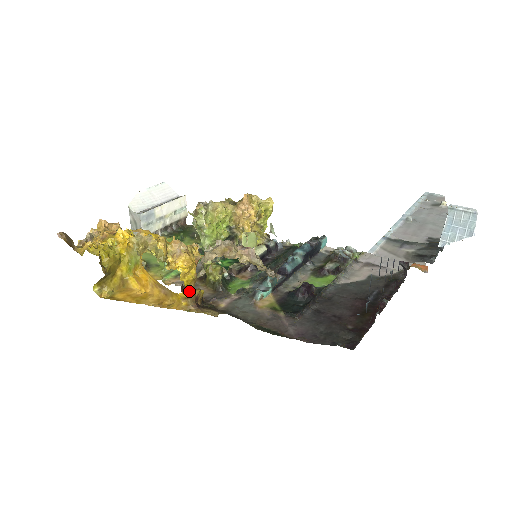
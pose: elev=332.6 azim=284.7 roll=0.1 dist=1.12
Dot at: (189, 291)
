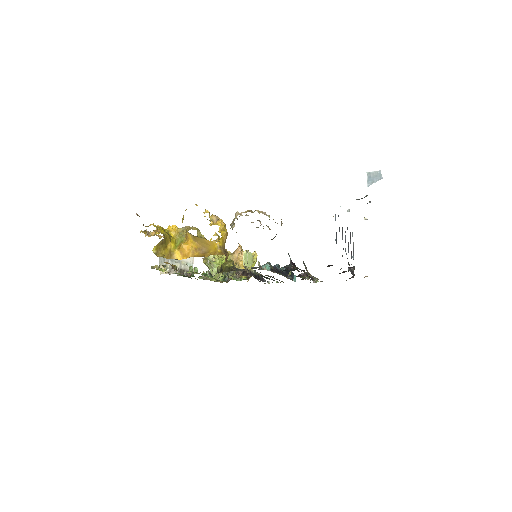
Dot at: (223, 243)
